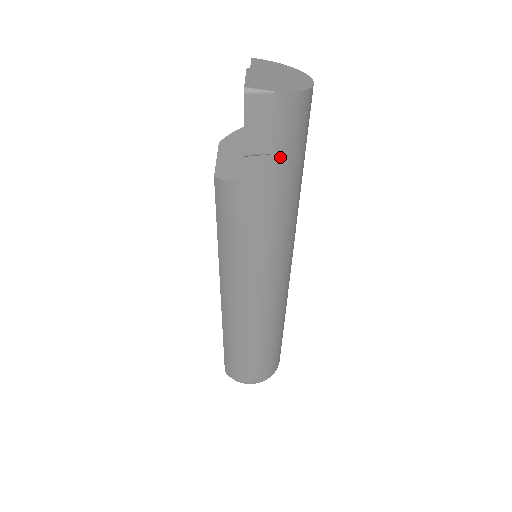
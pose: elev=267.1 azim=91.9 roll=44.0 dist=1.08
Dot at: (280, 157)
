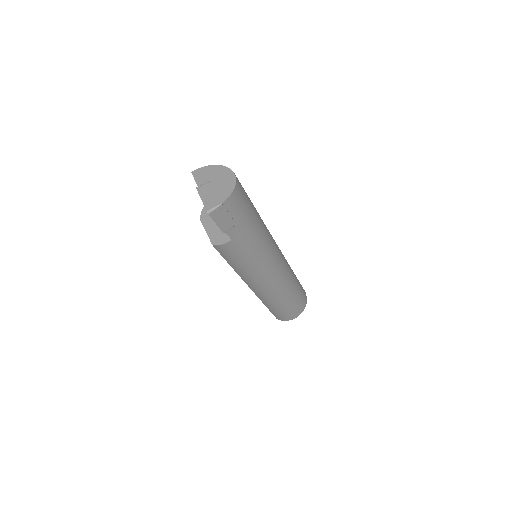
Dot at: (241, 221)
